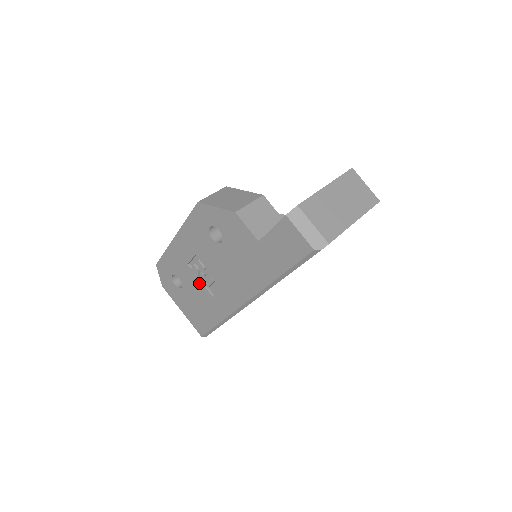
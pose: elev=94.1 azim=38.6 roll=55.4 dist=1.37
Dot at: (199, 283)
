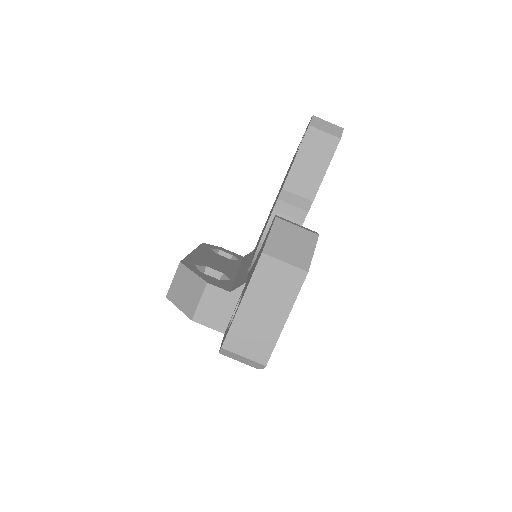
Dot at: occluded
